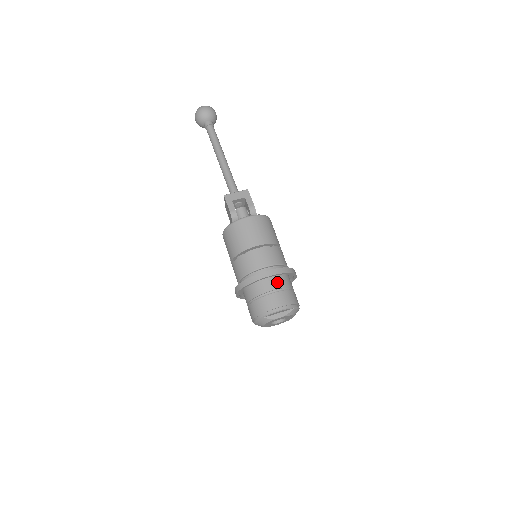
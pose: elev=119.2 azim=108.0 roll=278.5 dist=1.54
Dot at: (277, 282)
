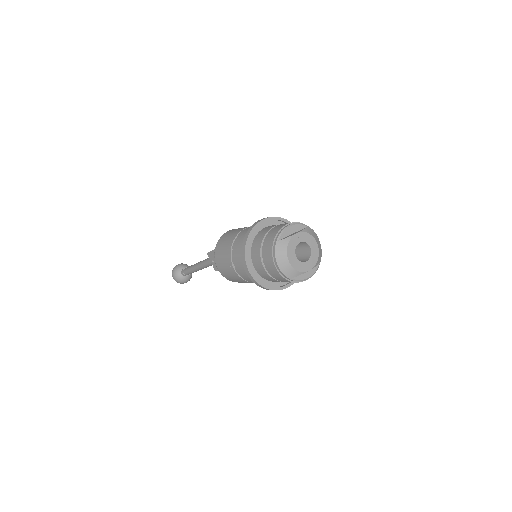
Dot at: occluded
